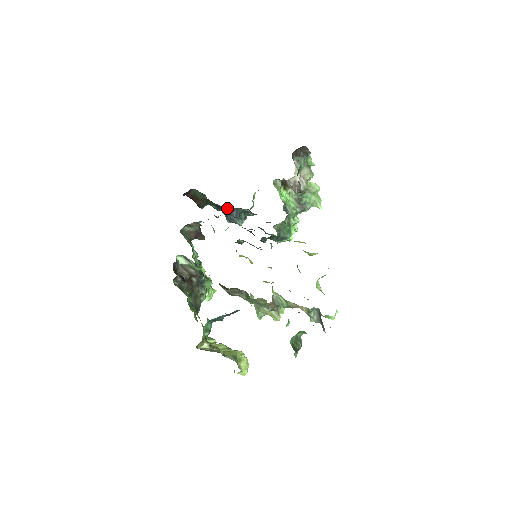
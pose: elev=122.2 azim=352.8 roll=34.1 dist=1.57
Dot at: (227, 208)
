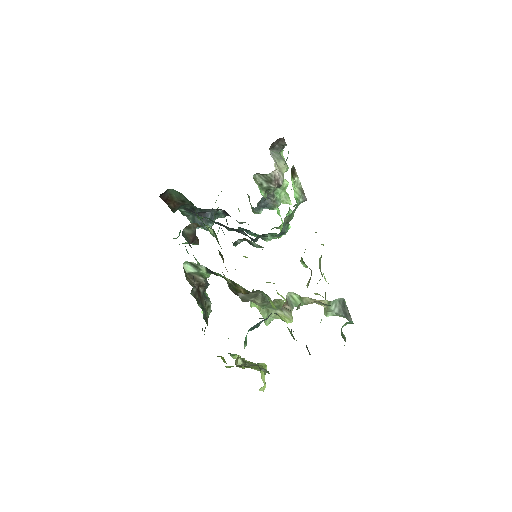
Dot at: (204, 209)
